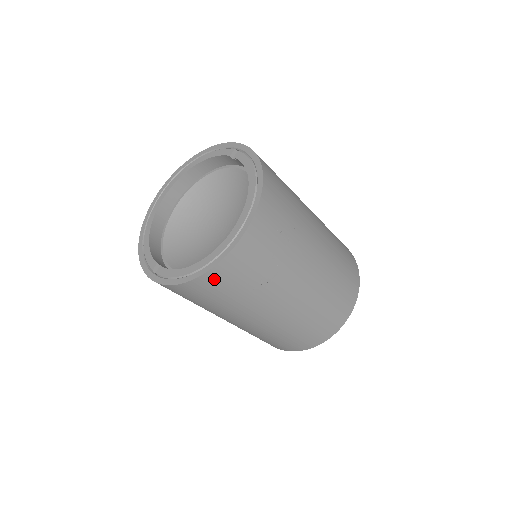
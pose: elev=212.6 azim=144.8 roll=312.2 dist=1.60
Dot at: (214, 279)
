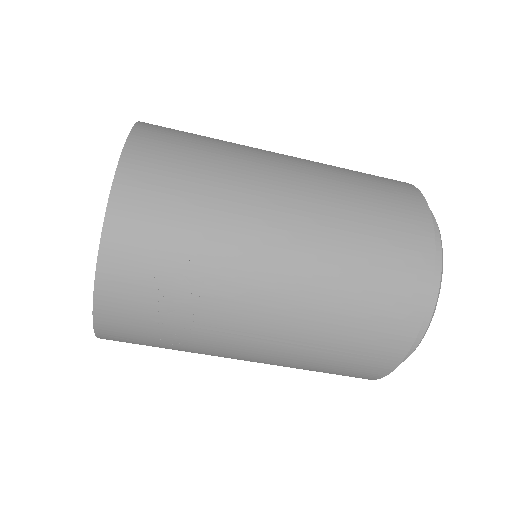
Dot at: (115, 339)
